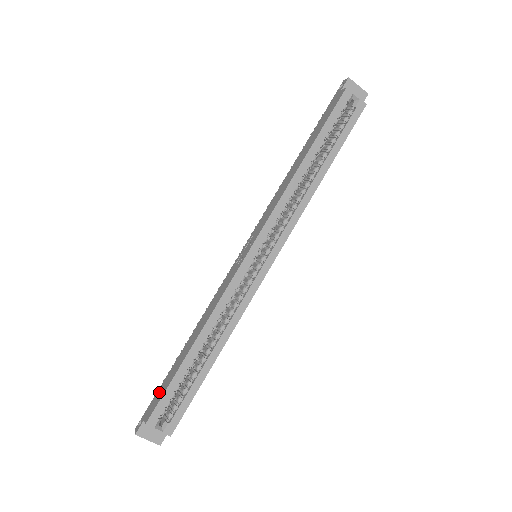
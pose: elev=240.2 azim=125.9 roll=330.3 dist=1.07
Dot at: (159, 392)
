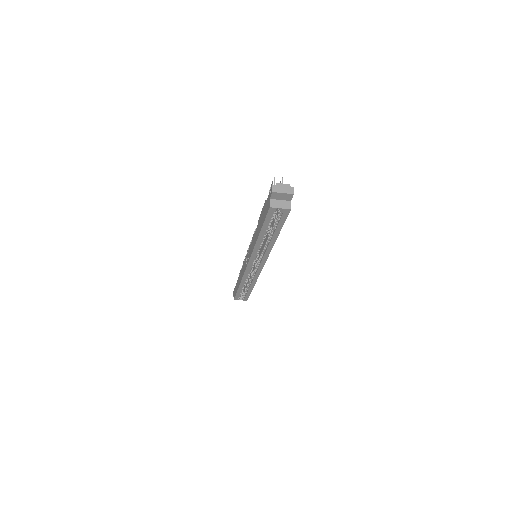
Dot at: (235, 288)
